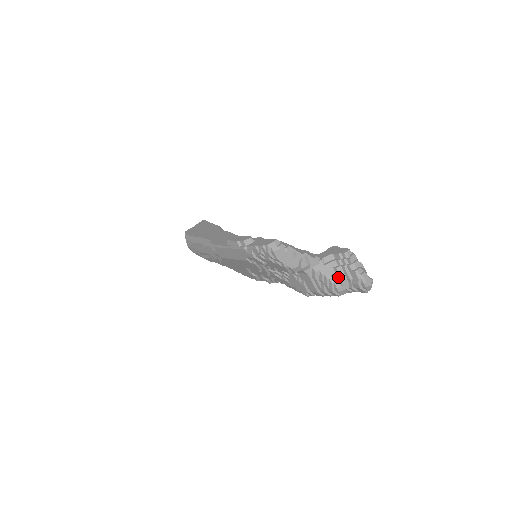
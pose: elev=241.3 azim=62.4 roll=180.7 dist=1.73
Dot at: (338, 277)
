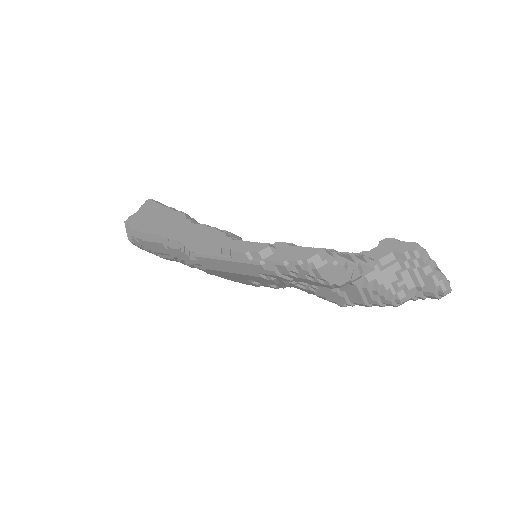
Dot at: (403, 285)
